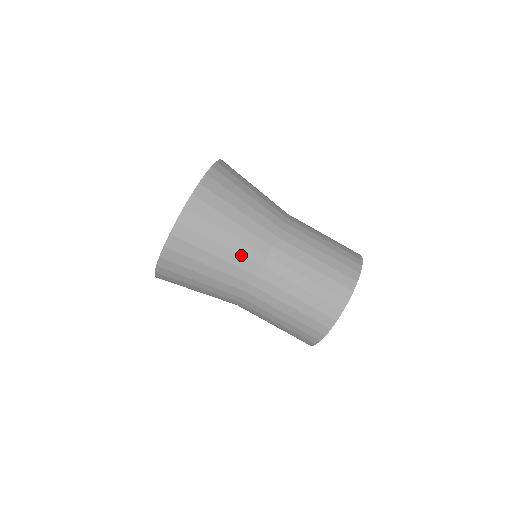
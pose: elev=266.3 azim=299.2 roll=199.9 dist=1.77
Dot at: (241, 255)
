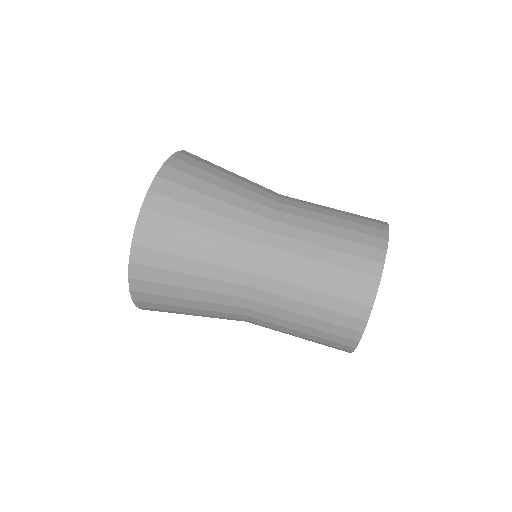
Dot at: (226, 251)
